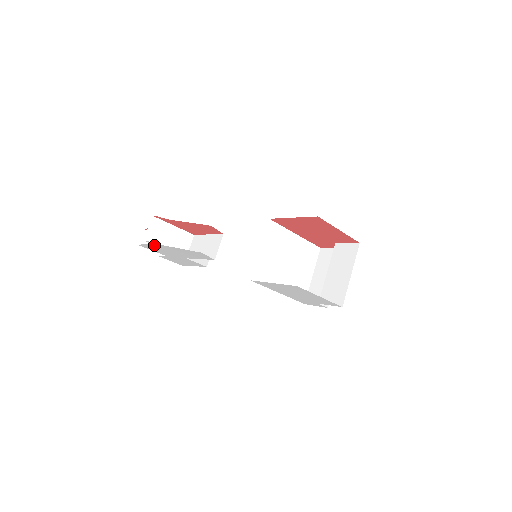
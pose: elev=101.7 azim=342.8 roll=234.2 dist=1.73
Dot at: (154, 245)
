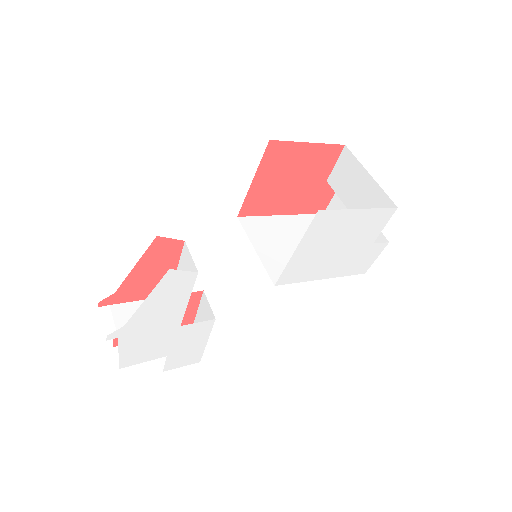
Dot at: (126, 338)
